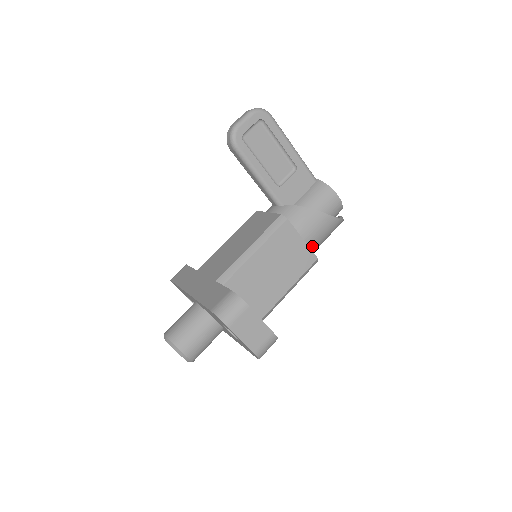
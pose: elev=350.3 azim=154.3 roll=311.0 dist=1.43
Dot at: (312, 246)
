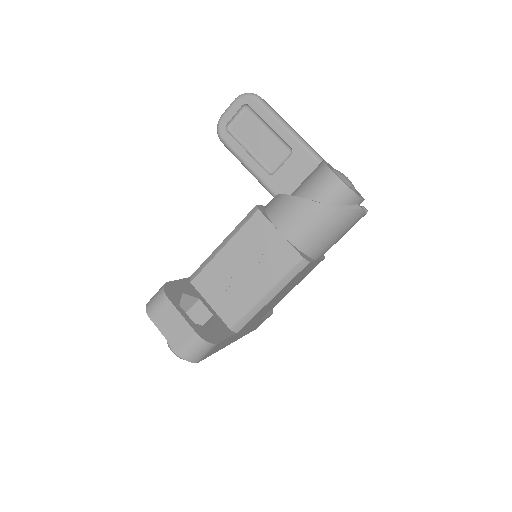
Dot at: (298, 242)
